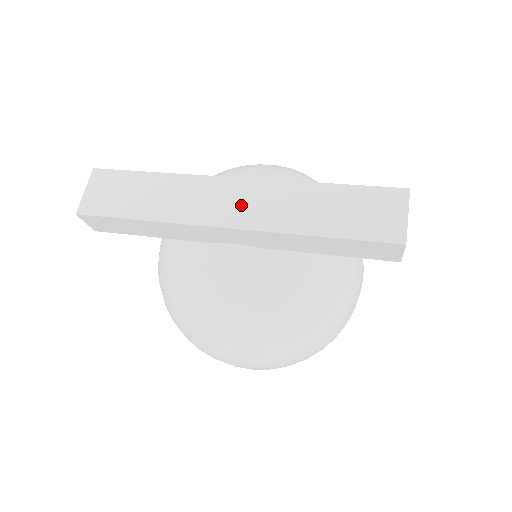
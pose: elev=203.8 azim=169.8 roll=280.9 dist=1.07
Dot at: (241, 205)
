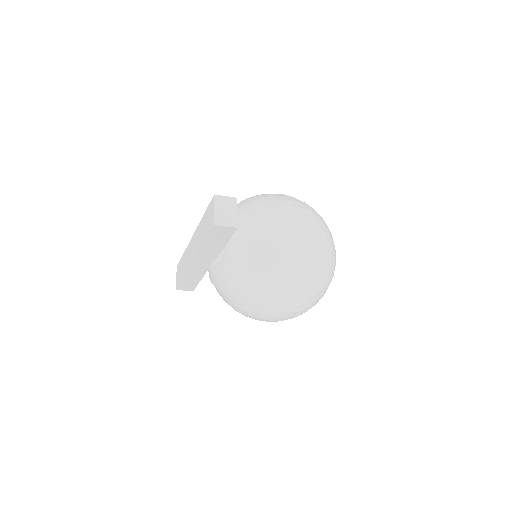
Dot at: (193, 249)
